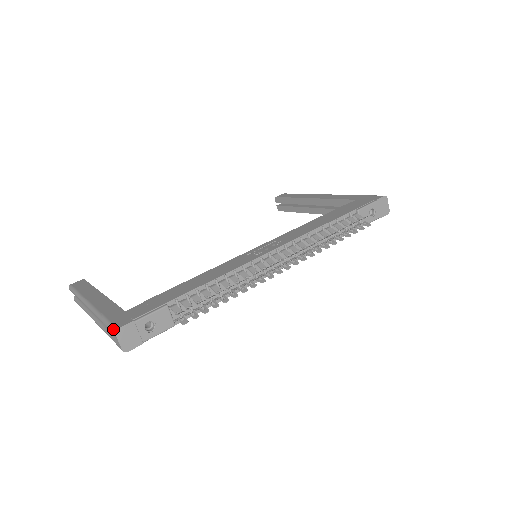
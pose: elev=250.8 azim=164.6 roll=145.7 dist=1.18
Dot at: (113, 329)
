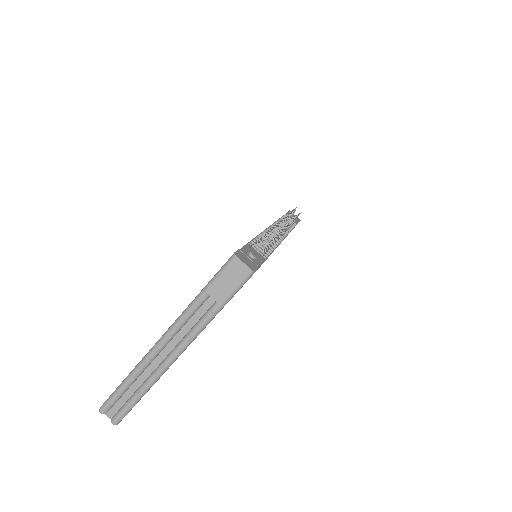
Dot at: (229, 260)
